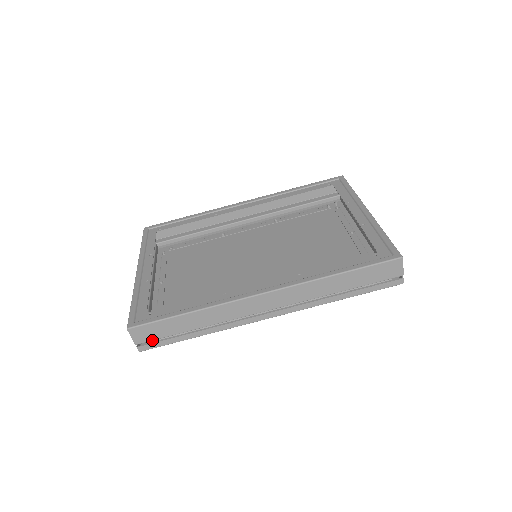
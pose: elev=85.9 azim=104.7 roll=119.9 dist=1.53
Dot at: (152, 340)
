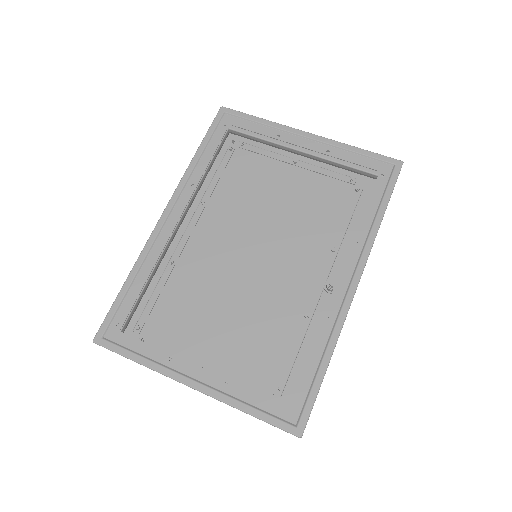
Dot at: occluded
